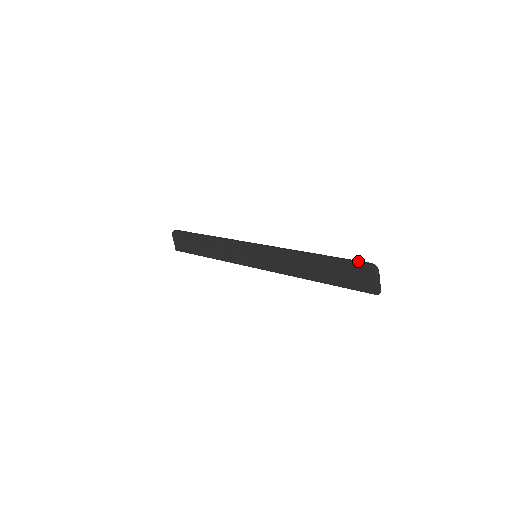
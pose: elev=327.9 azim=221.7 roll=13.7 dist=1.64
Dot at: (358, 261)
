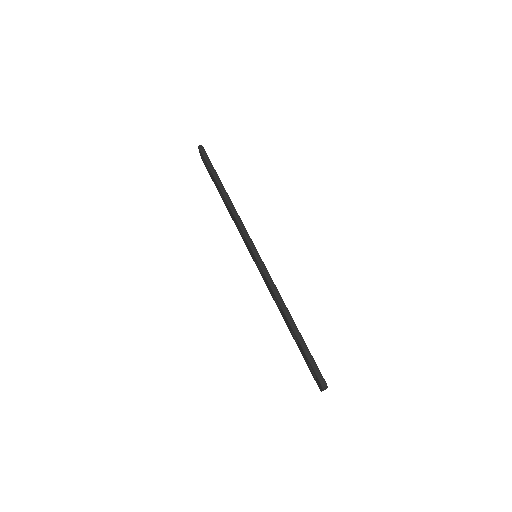
Dot at: (316, 368)
